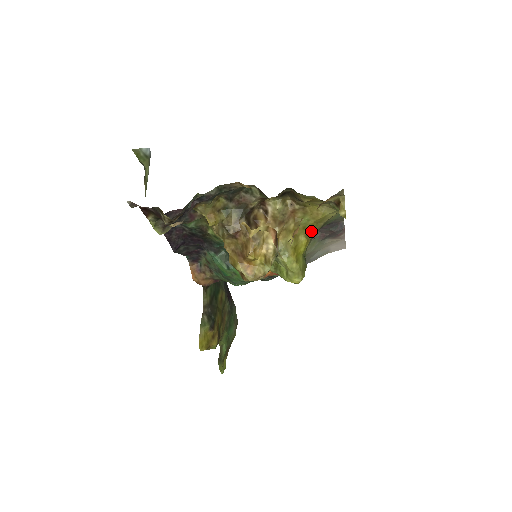
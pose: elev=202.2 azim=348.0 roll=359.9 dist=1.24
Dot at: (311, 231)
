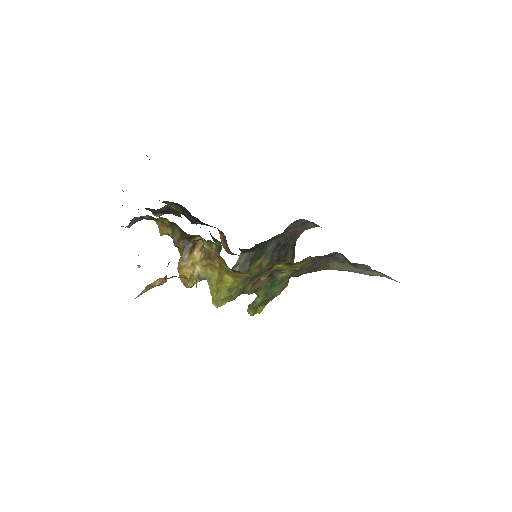
Dot at: (237, 276)
